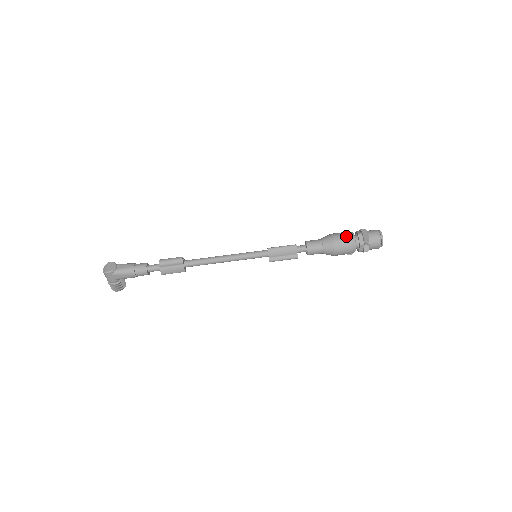
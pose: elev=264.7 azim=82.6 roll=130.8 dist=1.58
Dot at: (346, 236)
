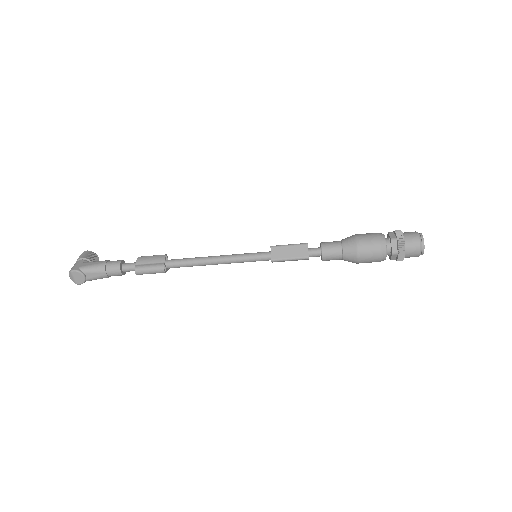
Dot at: (375, 257)
